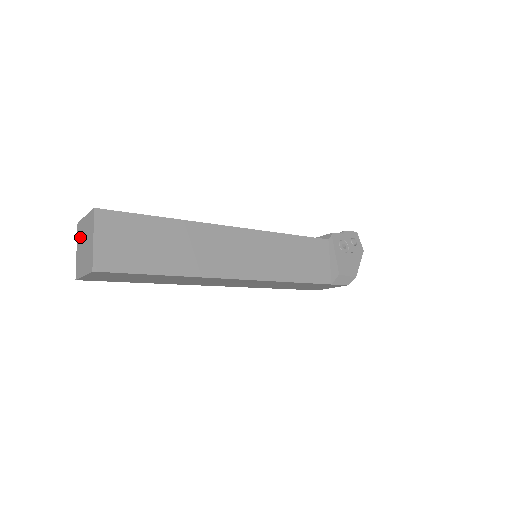
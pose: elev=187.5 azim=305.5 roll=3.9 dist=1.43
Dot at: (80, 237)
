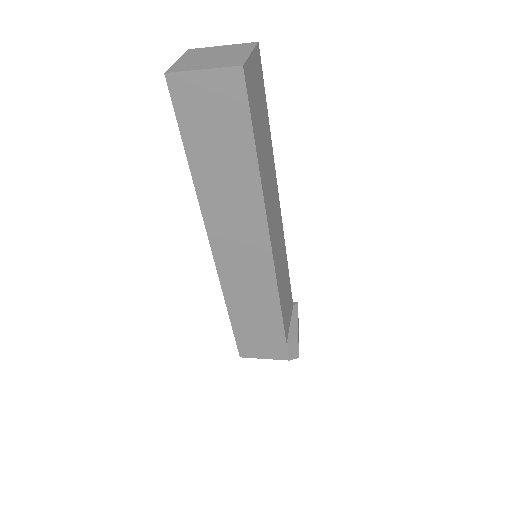
Dot at: (198, 53)
